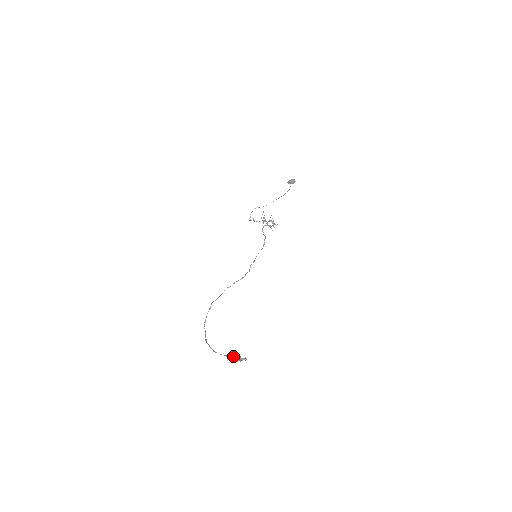
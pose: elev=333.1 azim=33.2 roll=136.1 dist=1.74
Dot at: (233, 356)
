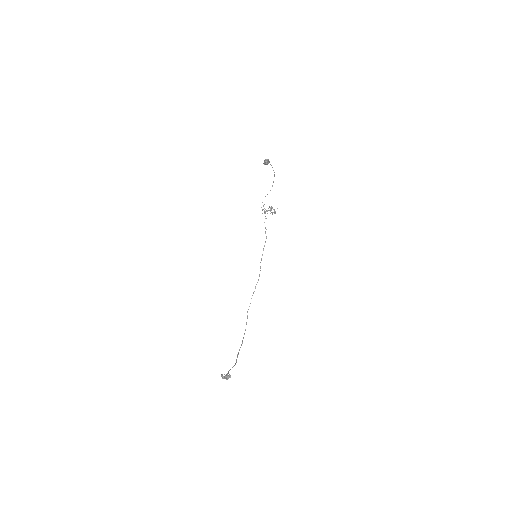
Dot at: (221, 376)
